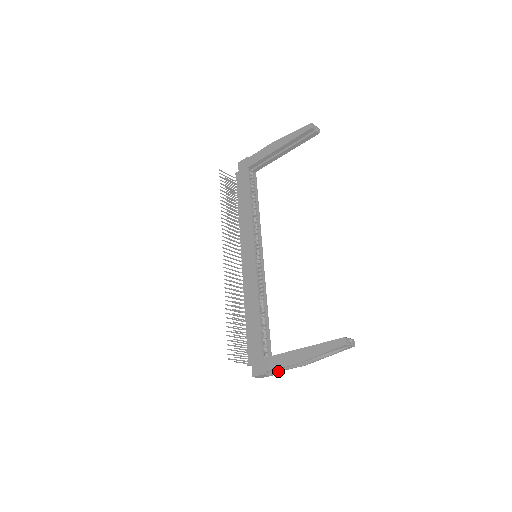
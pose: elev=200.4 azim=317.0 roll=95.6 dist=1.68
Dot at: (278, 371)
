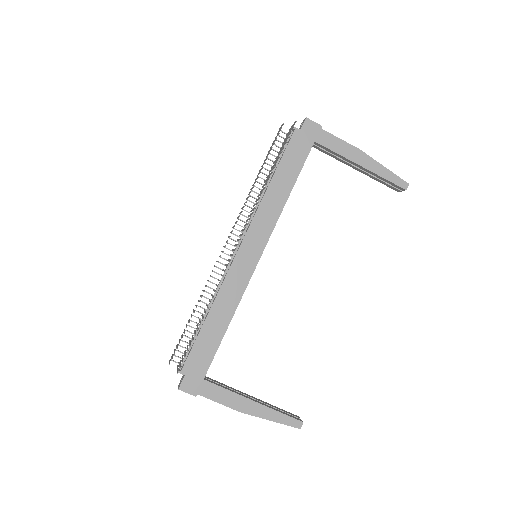
Dot at: occluded
